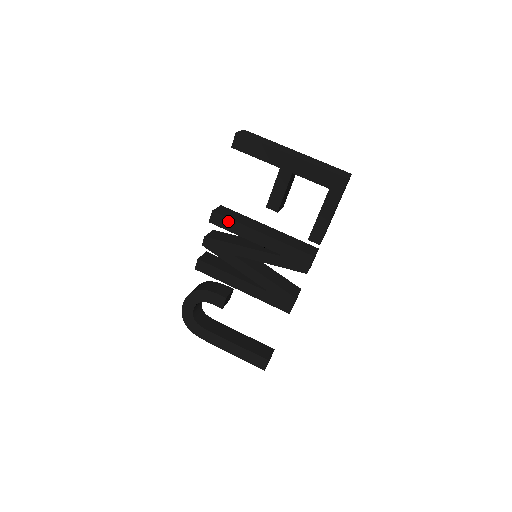
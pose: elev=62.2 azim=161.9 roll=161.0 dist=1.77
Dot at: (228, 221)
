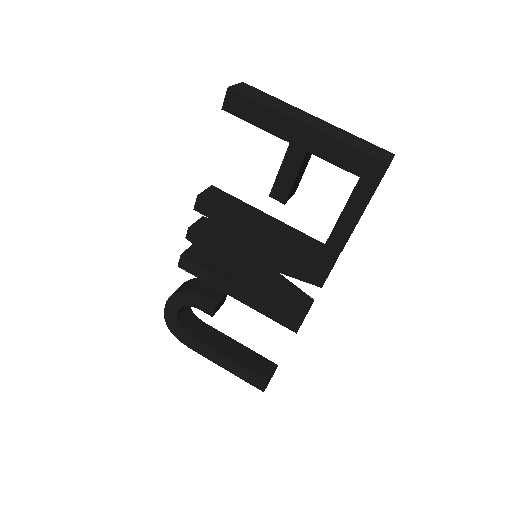
Dot at: (218, 210)
